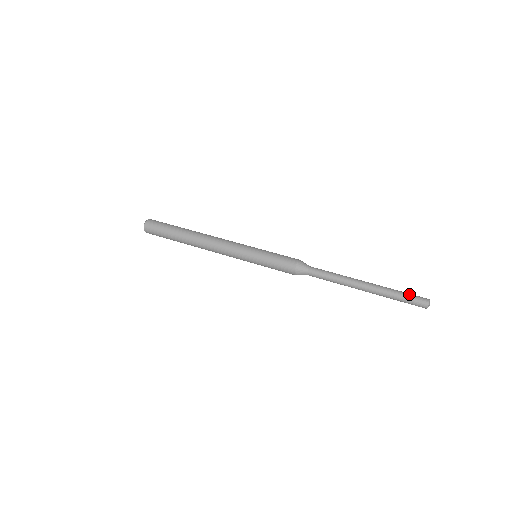
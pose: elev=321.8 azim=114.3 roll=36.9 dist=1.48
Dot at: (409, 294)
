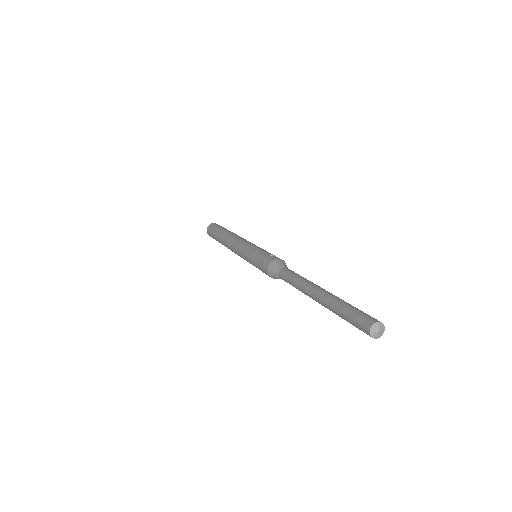
Dot at: occluded
